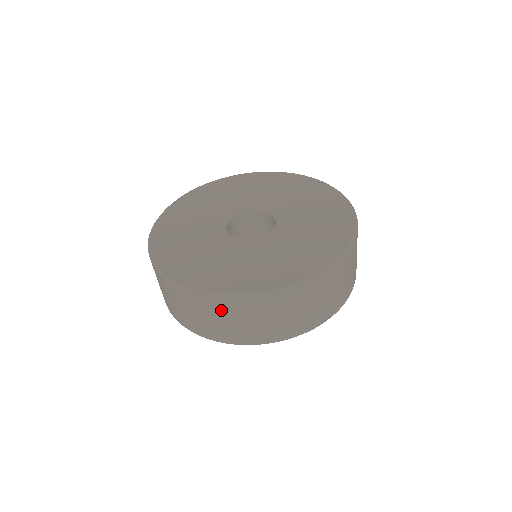
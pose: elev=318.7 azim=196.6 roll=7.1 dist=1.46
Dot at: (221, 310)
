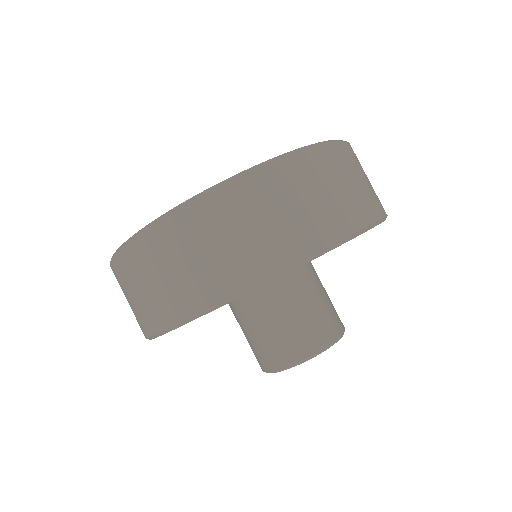
Dot at: (121, 280)
